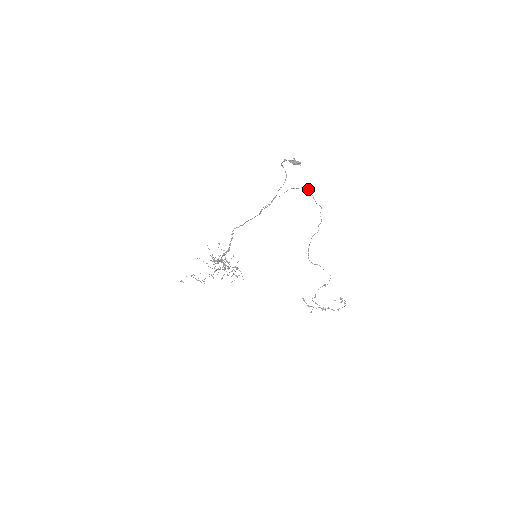
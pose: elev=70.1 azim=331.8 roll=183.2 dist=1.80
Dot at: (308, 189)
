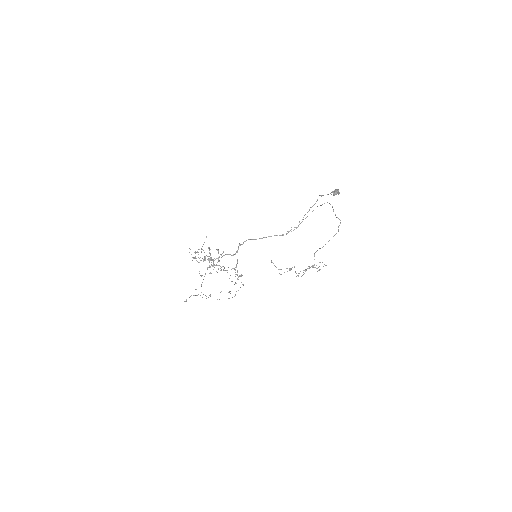
Dot at: occluded
